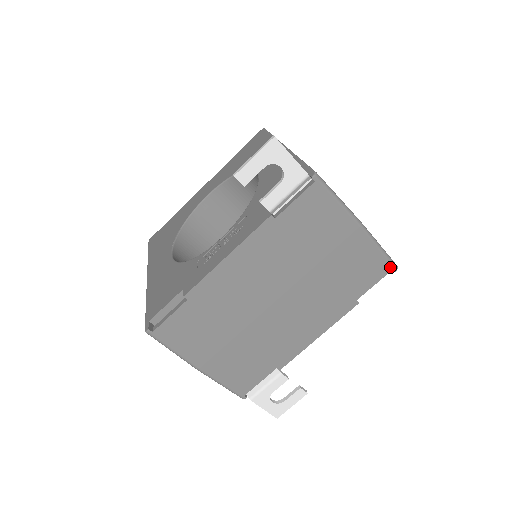
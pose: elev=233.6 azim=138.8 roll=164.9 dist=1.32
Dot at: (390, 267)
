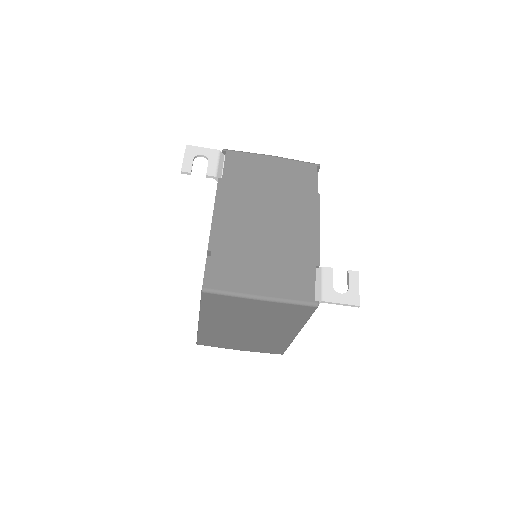
Dot at: (314, 166)
